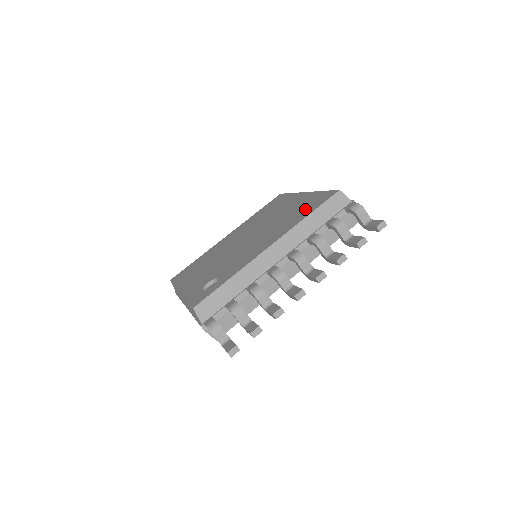
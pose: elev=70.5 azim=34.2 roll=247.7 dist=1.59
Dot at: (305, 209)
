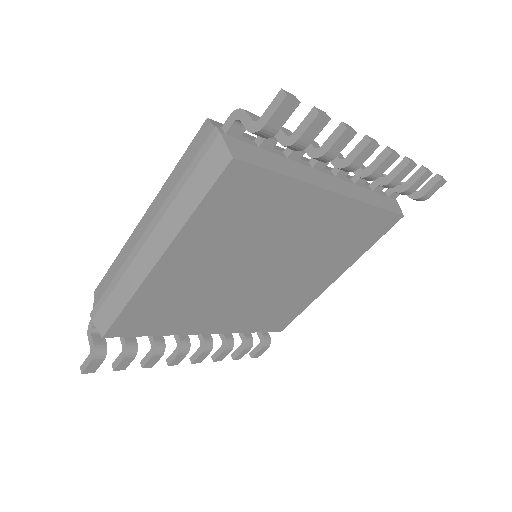
Dot at: occluded
